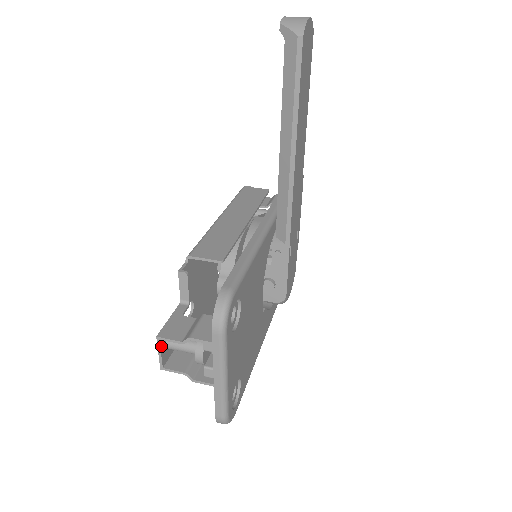
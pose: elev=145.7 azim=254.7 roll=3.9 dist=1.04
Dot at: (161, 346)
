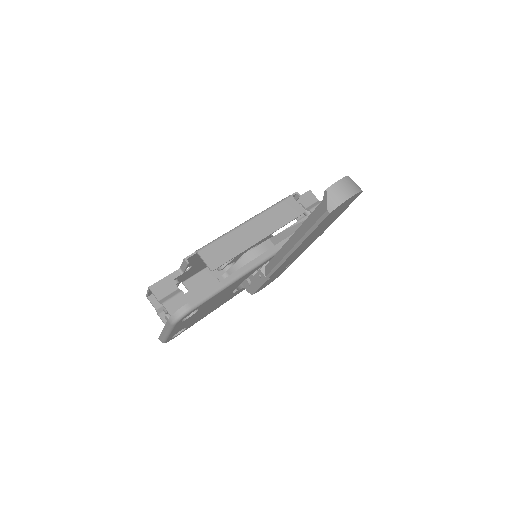
Dot at: (150, 291)
